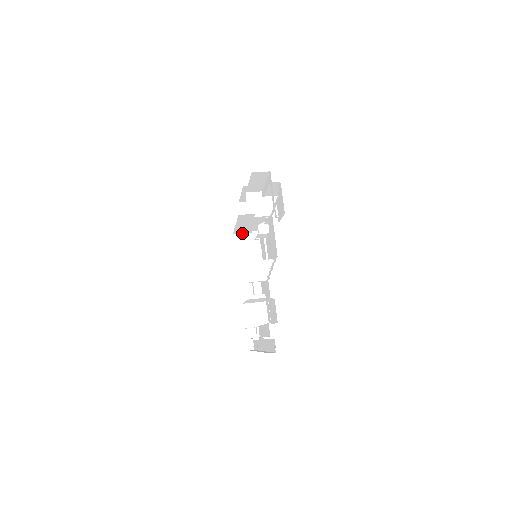
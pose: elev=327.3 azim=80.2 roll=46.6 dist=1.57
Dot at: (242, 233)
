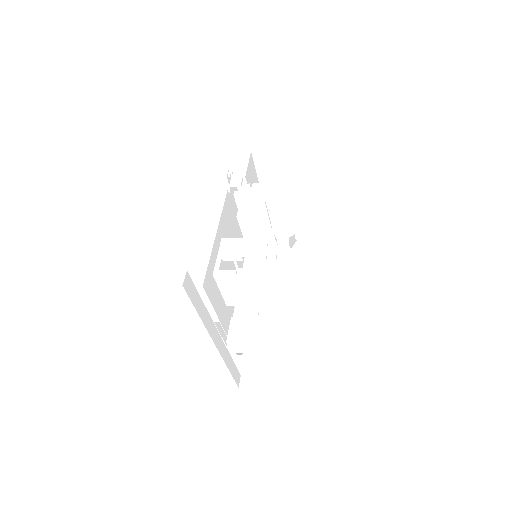
Dot at: (257, 247)
